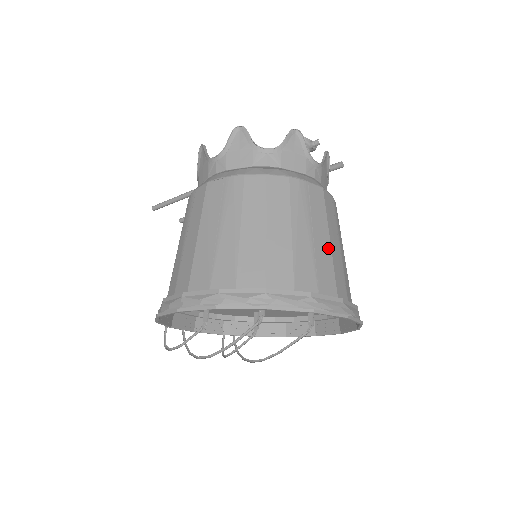
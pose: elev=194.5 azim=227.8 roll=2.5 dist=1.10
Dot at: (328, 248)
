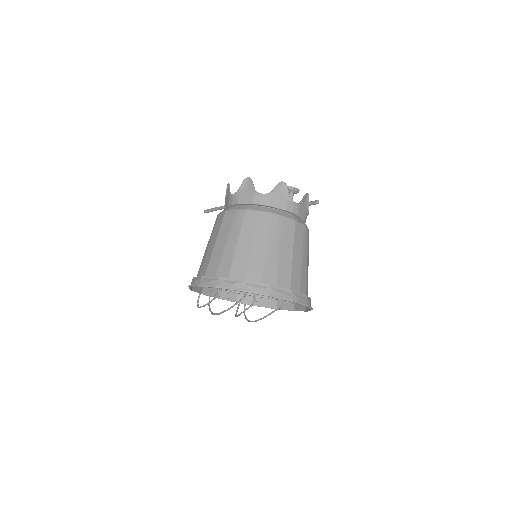
Dot at: (290, 259)
